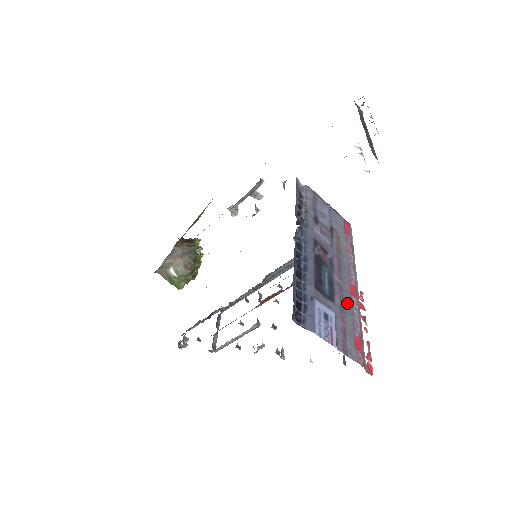
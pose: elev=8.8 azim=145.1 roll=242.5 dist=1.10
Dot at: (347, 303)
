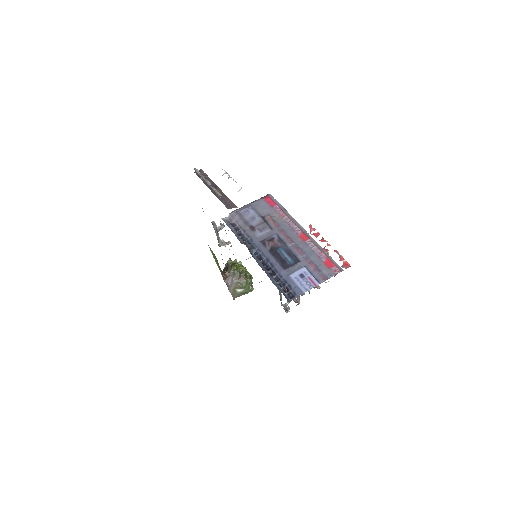
Dot at: (306, 250)
